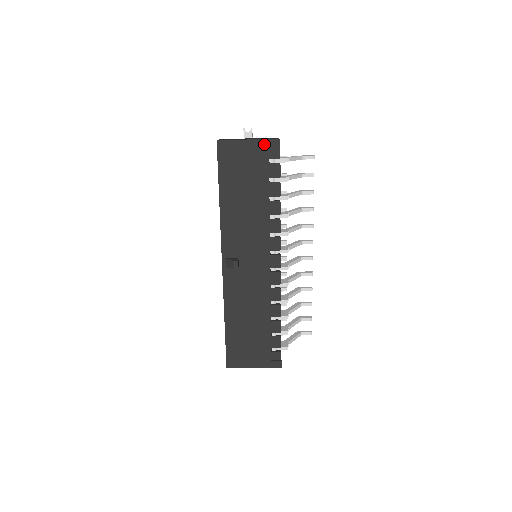
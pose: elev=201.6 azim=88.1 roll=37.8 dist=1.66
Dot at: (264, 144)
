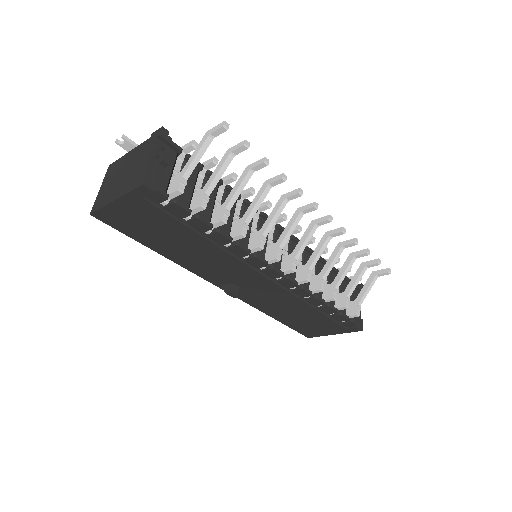
Dot at: (134, 197)
